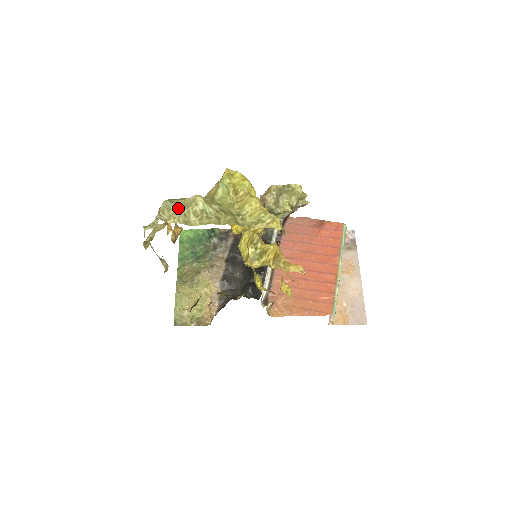
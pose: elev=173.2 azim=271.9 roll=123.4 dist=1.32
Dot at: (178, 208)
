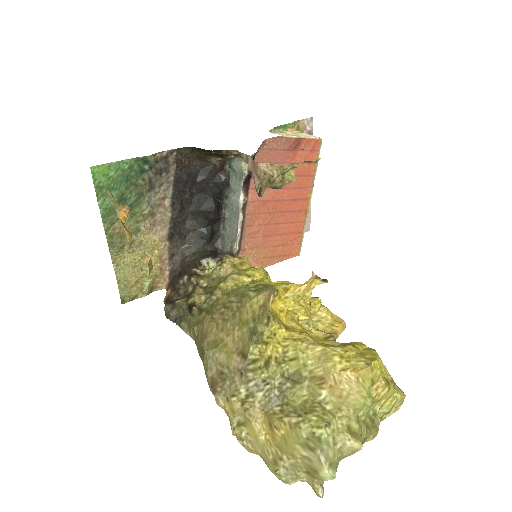
Dot at: occluded
